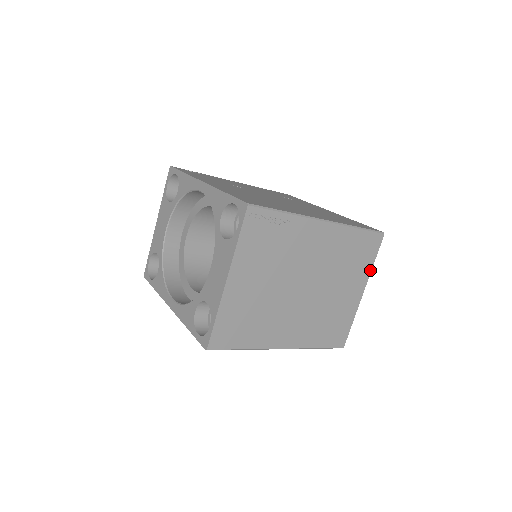
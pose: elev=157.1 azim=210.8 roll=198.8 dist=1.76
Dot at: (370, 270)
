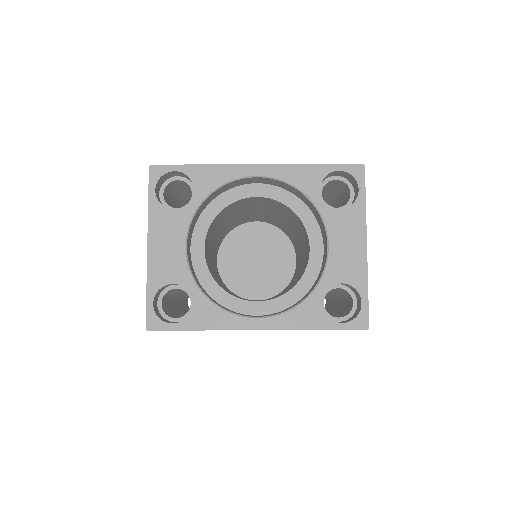
Dot at: occluded
